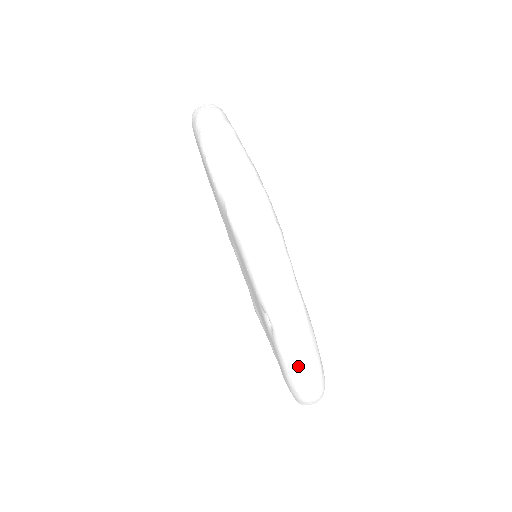
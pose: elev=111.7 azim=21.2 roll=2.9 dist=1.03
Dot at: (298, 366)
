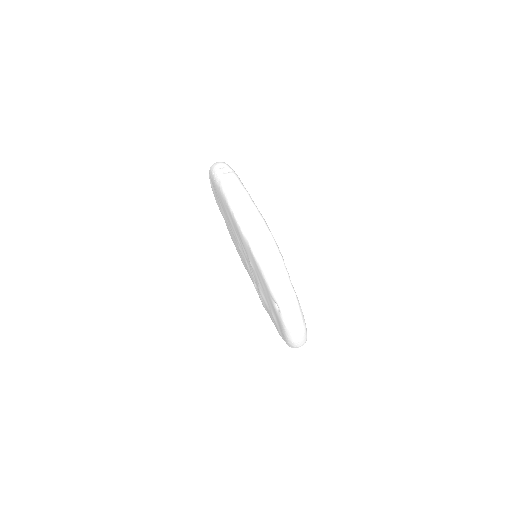
Dot at: (294, 329)
